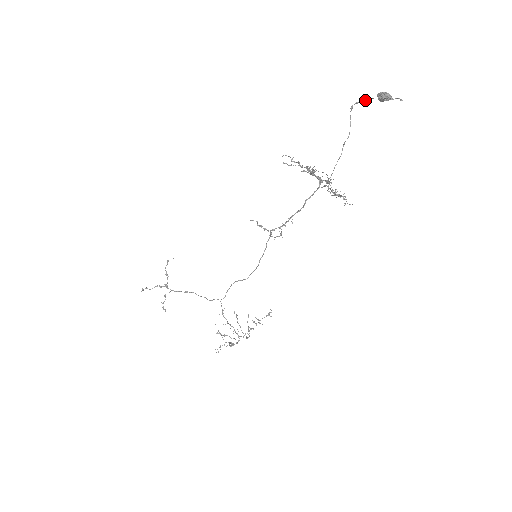
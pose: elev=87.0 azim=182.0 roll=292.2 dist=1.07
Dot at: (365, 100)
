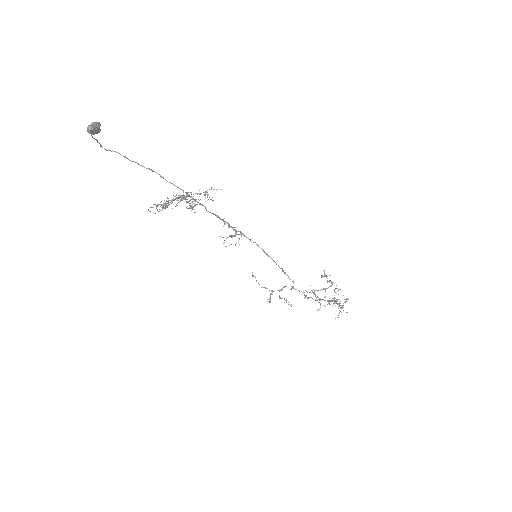
Dot at: (97, 142)
